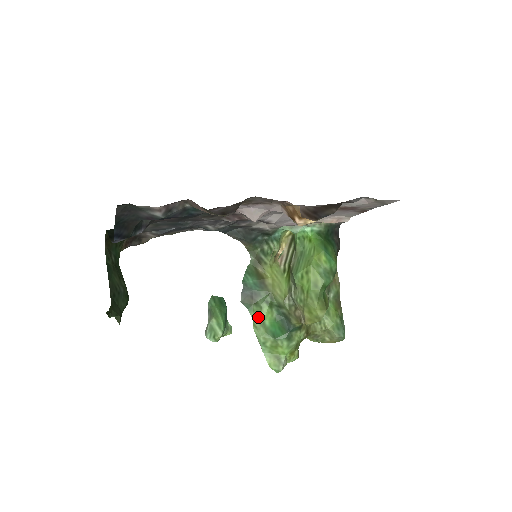
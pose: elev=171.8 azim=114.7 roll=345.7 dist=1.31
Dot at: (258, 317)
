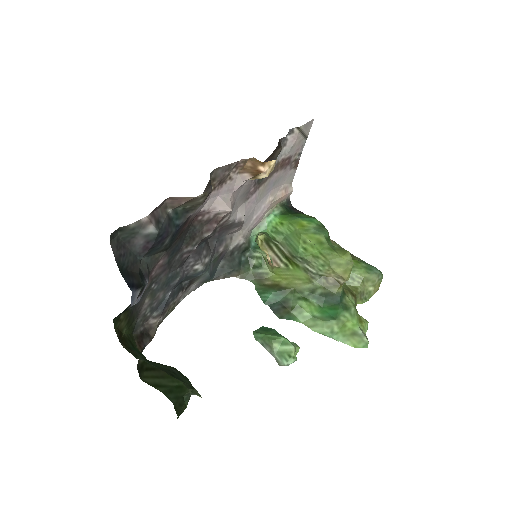
Dot at: (305, 317)
